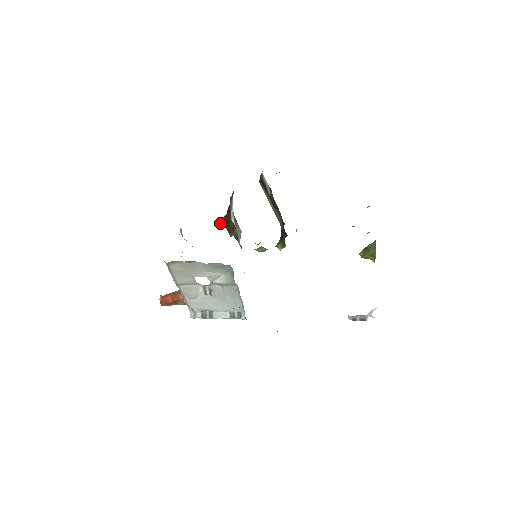
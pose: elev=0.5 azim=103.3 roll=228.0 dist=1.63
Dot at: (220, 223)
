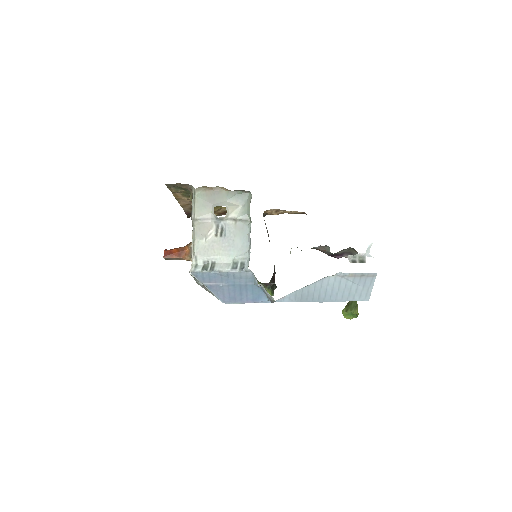
Dot at: occluded
